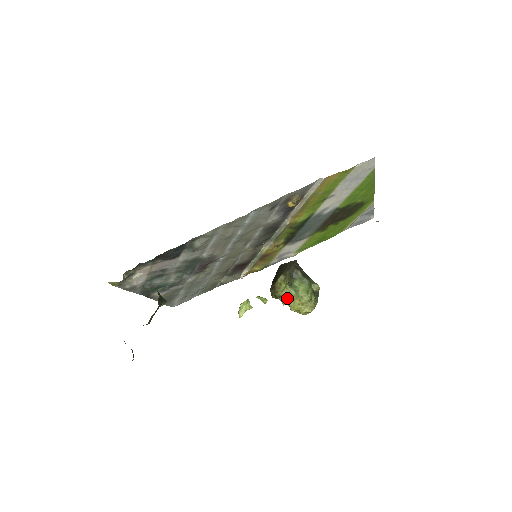
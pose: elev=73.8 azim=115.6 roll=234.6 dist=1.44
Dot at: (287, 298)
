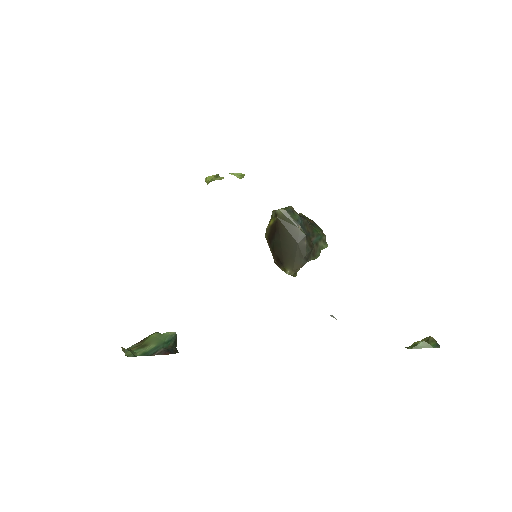
Dot at: occluded
